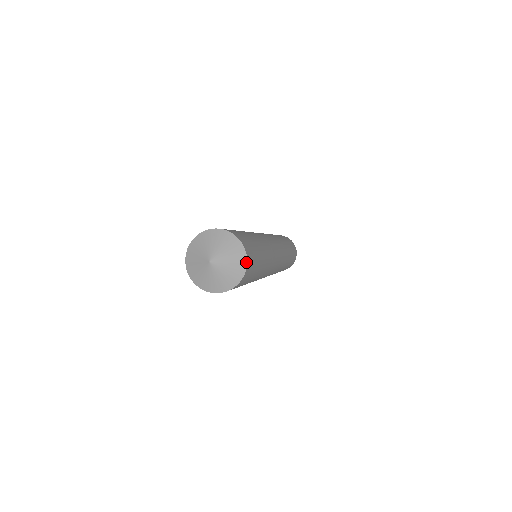
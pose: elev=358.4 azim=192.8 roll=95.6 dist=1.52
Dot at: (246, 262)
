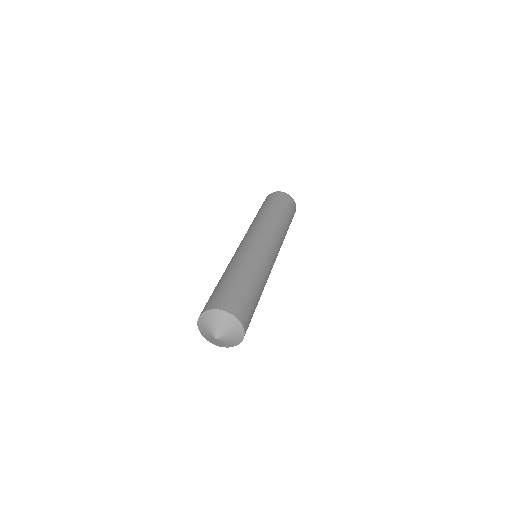
Dot at: (236, 345)
